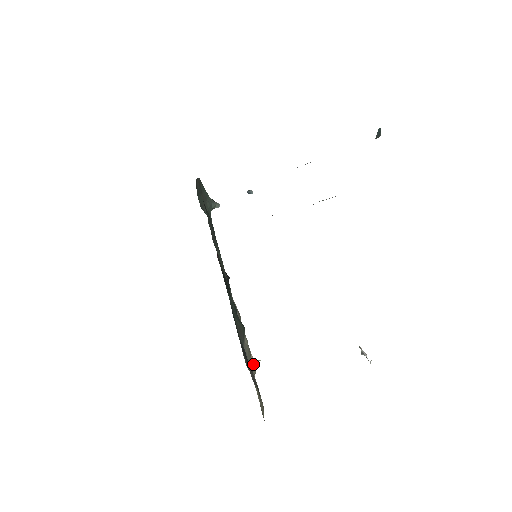
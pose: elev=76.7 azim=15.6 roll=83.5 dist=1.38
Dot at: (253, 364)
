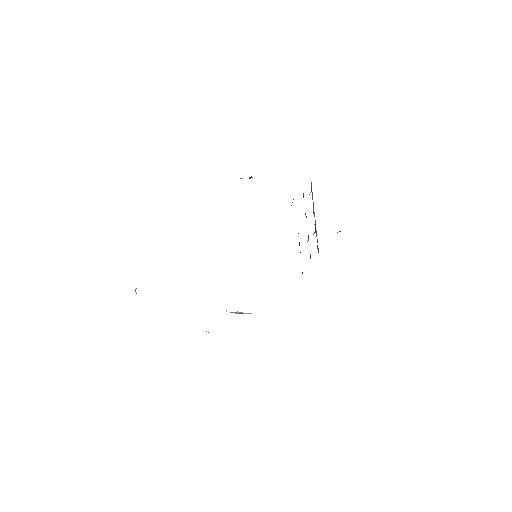
Dot at: occluded
